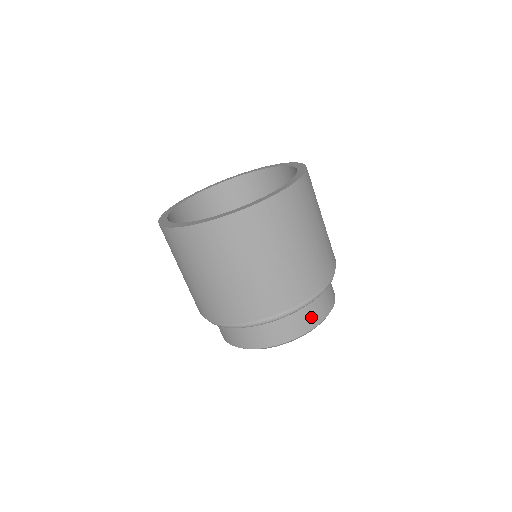
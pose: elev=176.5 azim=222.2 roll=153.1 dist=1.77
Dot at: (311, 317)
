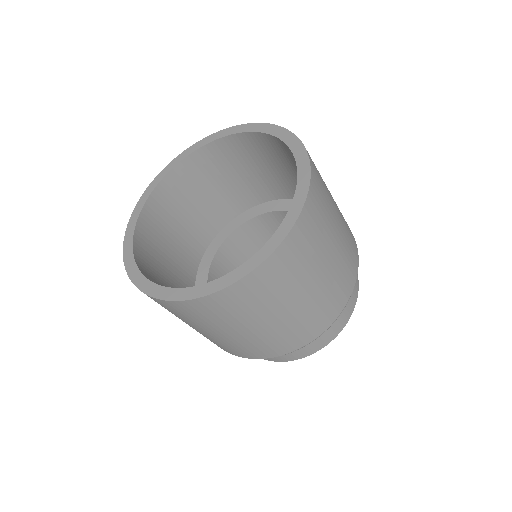
Dot at: (335, 327)
